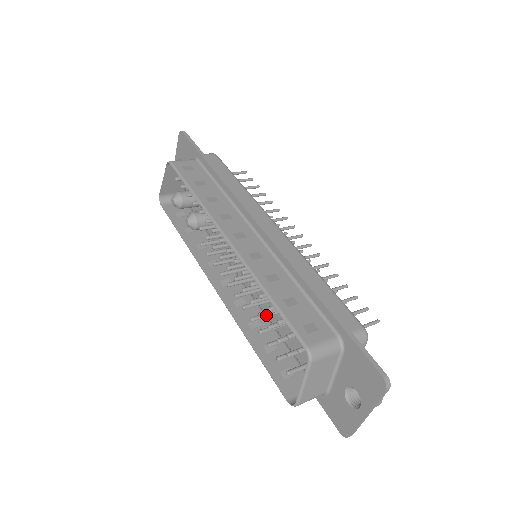
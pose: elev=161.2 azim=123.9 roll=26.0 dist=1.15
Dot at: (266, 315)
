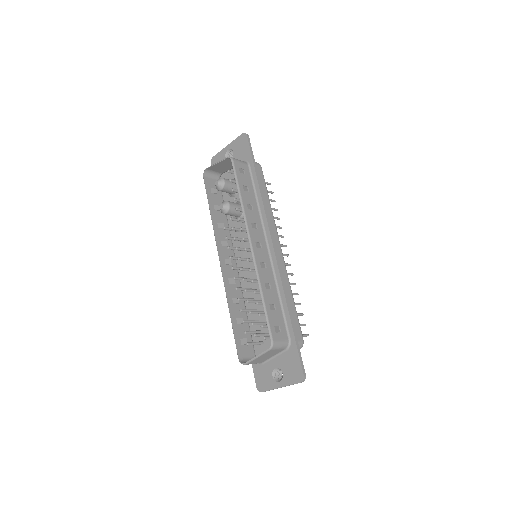
Dot at: occluded
